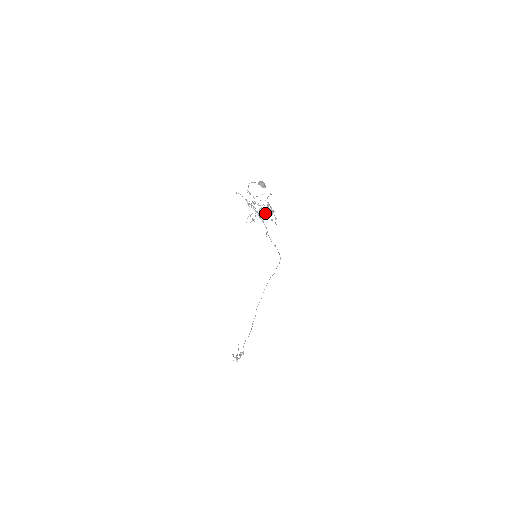
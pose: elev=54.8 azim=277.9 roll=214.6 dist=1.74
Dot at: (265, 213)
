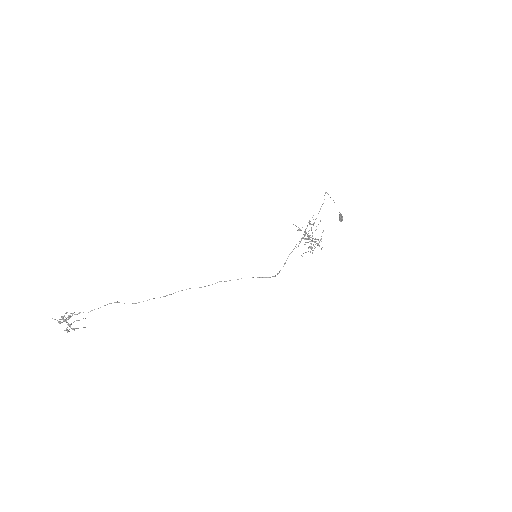
Dot at: occluded
